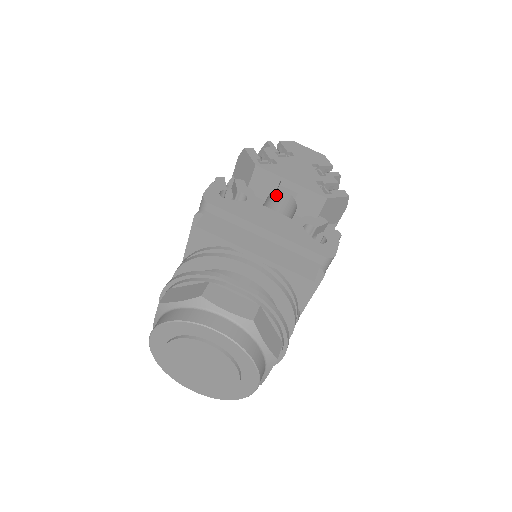
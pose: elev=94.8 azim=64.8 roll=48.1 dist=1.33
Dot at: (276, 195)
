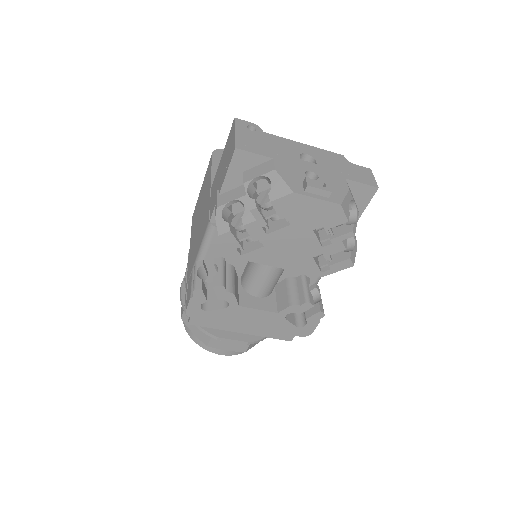
Dot at: occluded
